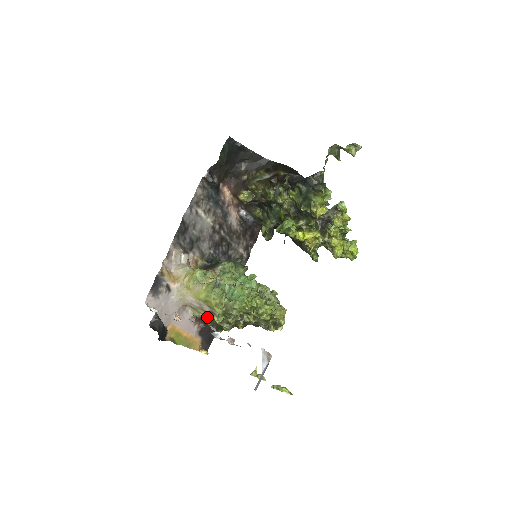
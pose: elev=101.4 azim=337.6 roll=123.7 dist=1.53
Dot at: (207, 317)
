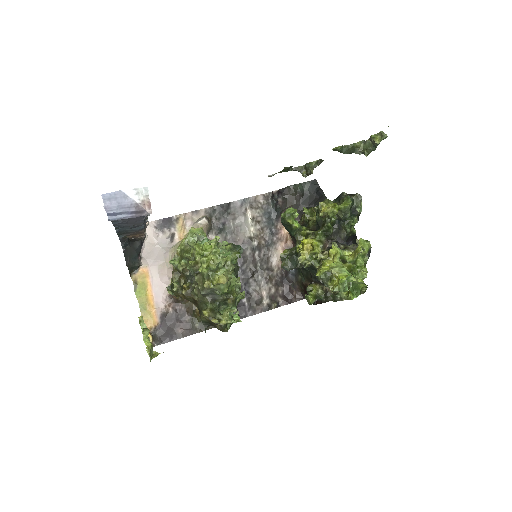
Dot at: occluded
